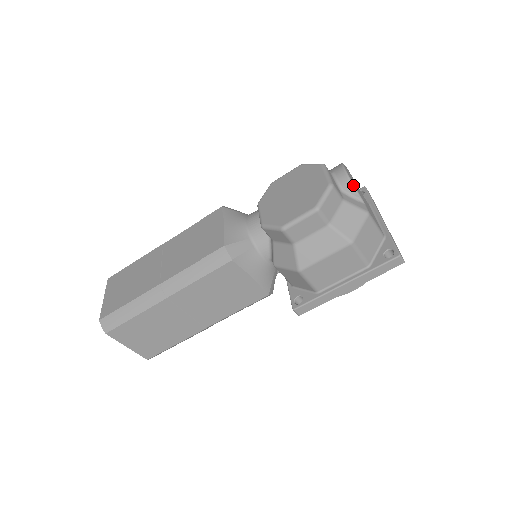
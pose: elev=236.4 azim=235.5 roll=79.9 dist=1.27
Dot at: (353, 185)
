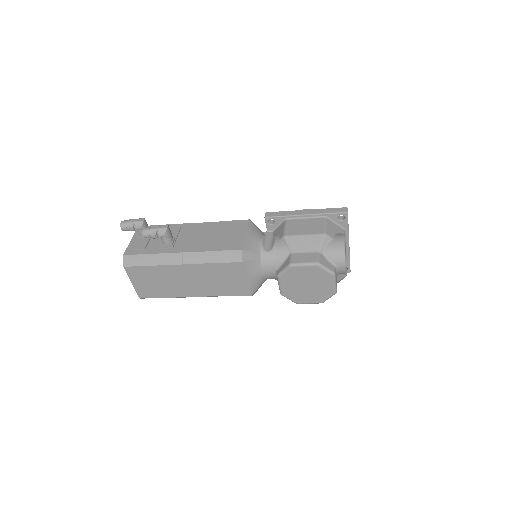
Dot at: occluded
